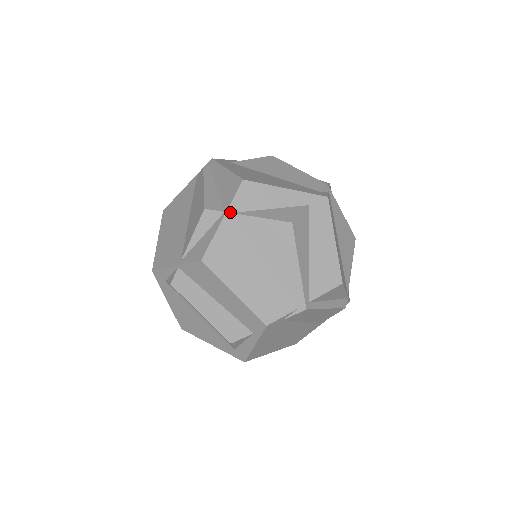
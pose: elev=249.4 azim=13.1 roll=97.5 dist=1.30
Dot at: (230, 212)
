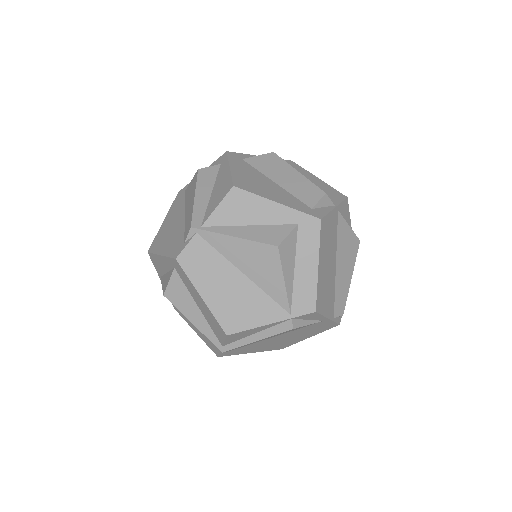
Dot at: (160, 276)
